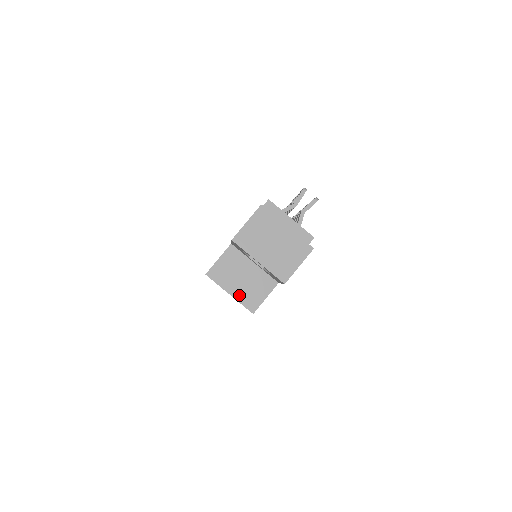
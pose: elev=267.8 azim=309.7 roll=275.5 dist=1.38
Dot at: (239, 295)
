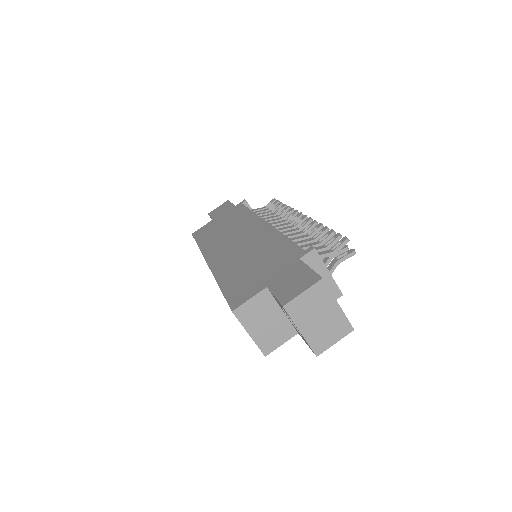
Dot at: (258, 337)
